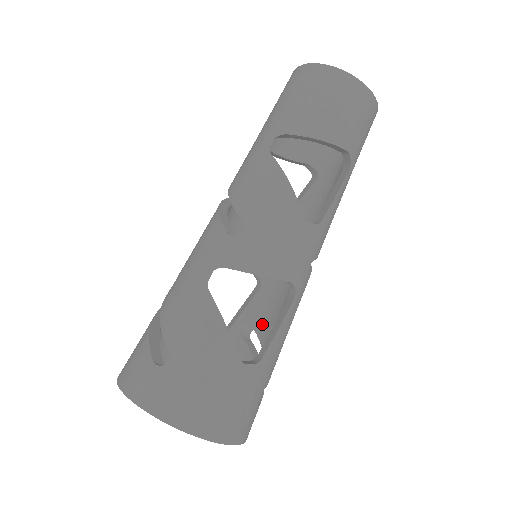
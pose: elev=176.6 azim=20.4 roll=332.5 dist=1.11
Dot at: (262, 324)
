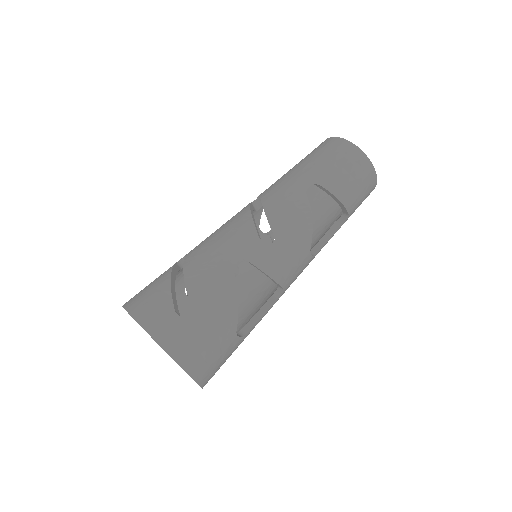
Dot at: occluded
